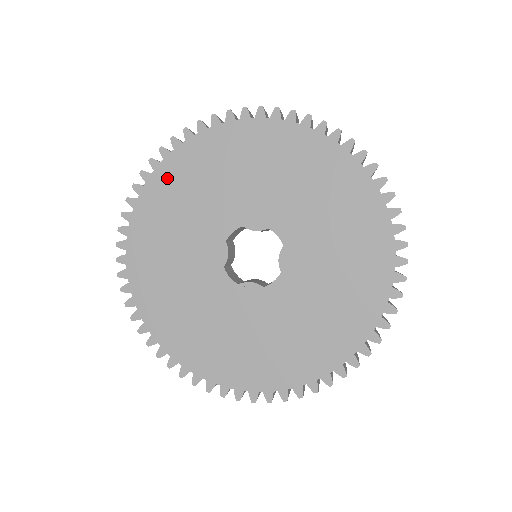
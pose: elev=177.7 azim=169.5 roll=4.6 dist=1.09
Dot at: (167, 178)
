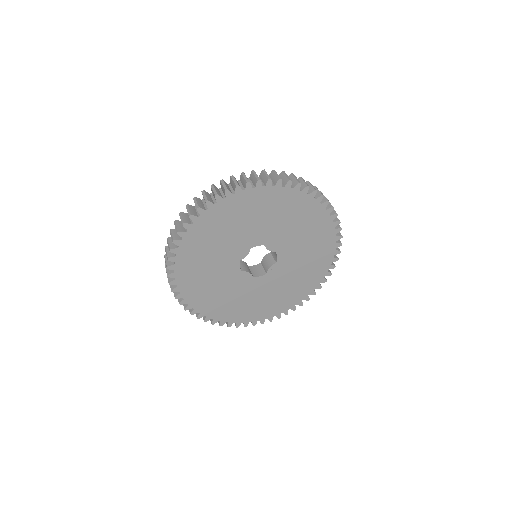
Dot at: (188, 287)
